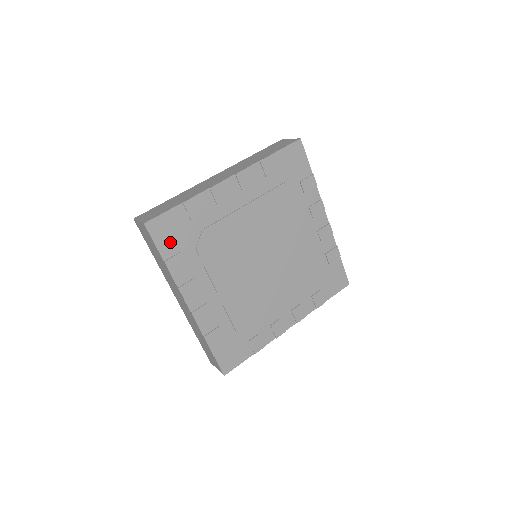
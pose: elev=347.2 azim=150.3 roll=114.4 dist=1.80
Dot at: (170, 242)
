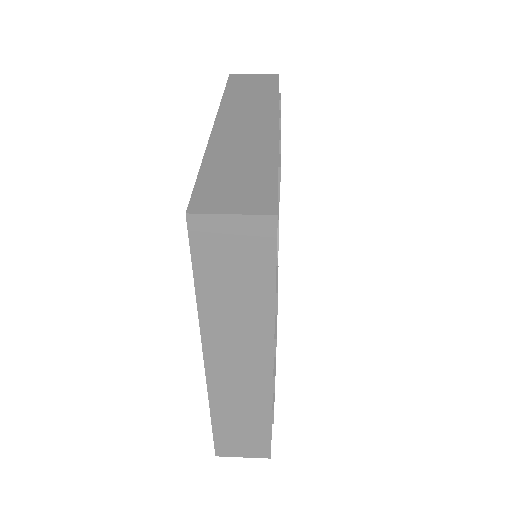
Dot at: occluded
